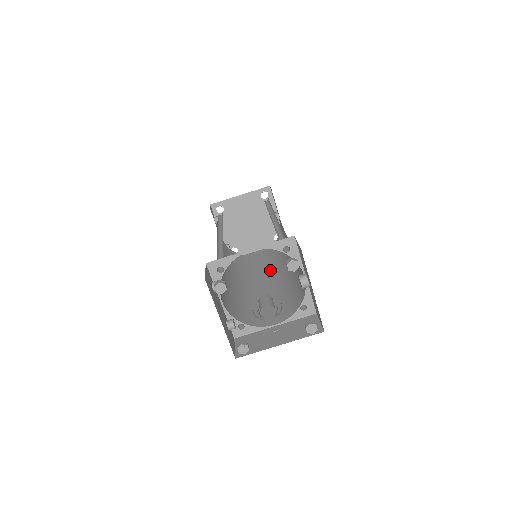
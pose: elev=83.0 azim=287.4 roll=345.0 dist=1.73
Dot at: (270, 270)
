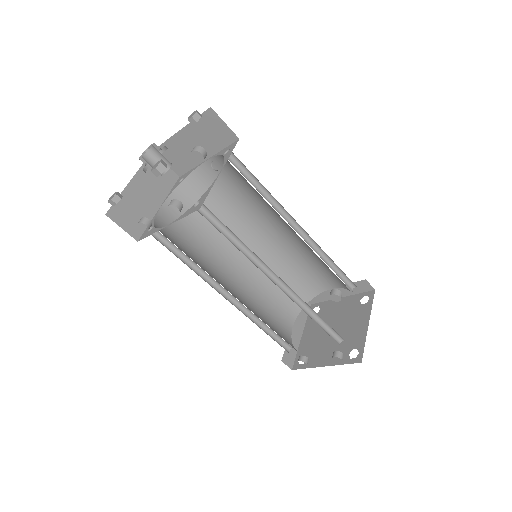
Dot at: occluded
